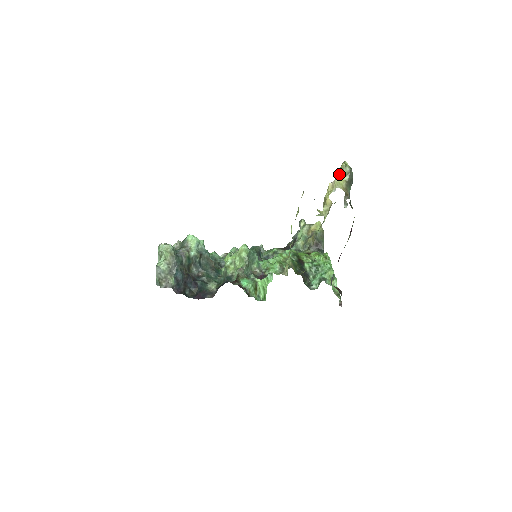
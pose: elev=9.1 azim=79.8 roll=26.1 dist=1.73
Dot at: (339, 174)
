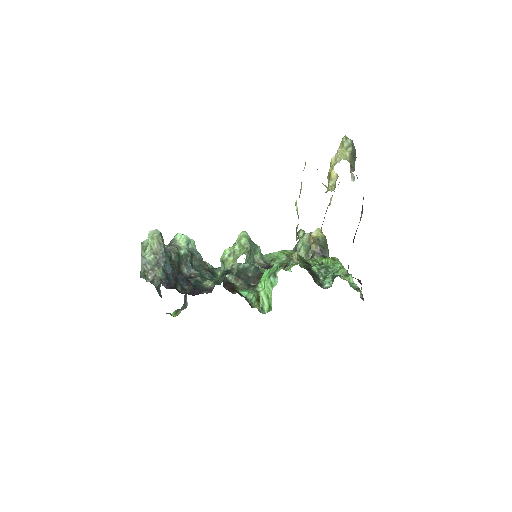
Dot at: occluded
